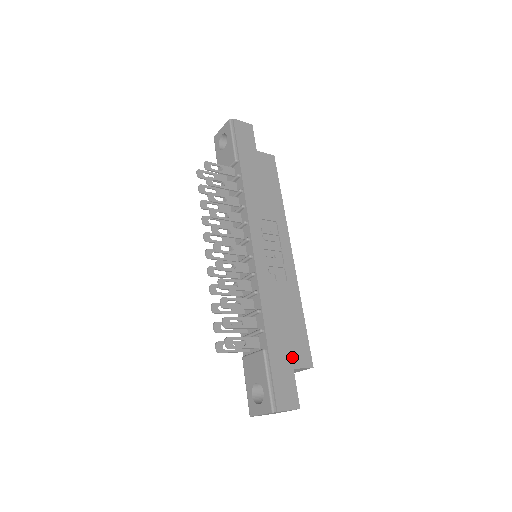
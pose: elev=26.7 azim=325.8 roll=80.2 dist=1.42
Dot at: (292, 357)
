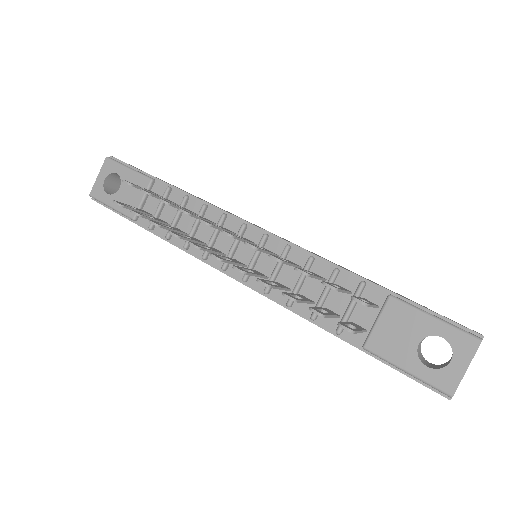
Dot at: occluded
